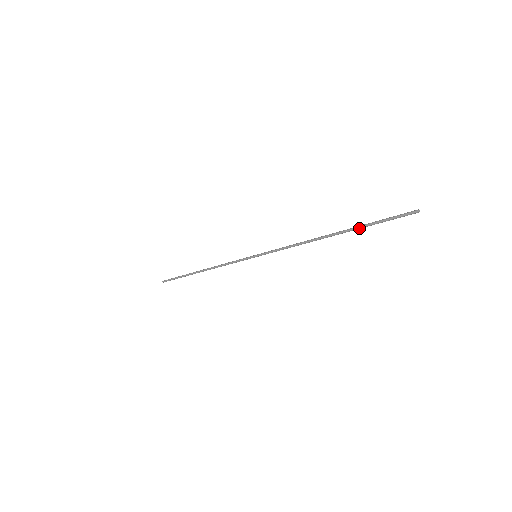
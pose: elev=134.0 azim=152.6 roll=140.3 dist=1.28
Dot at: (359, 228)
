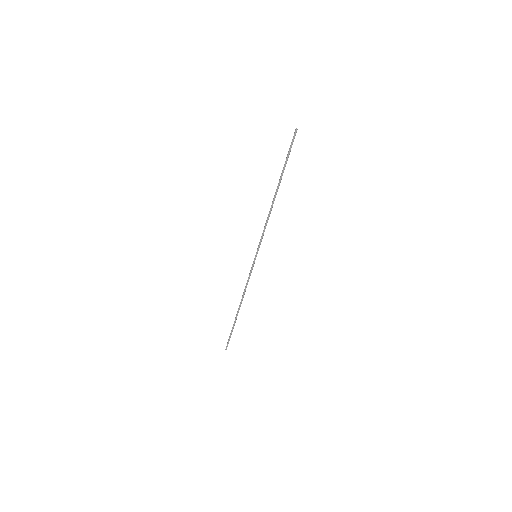
Dot at: (283, 171)
